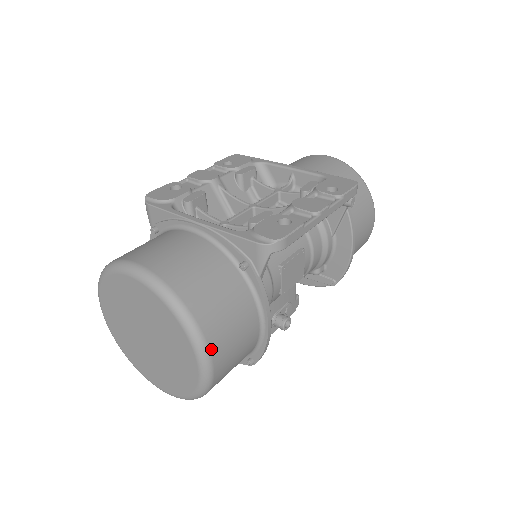
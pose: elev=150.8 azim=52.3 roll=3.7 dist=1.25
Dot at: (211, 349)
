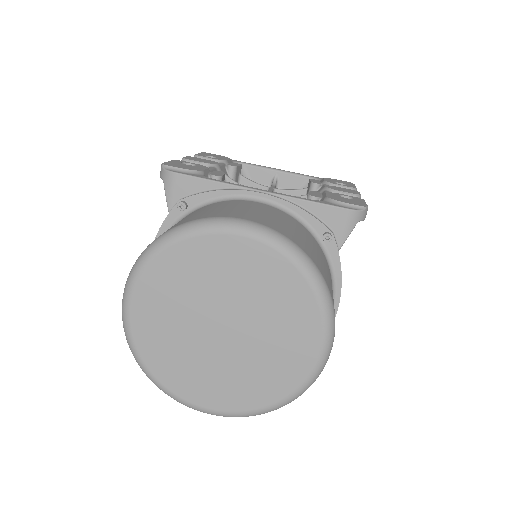
Dot at: occluded
